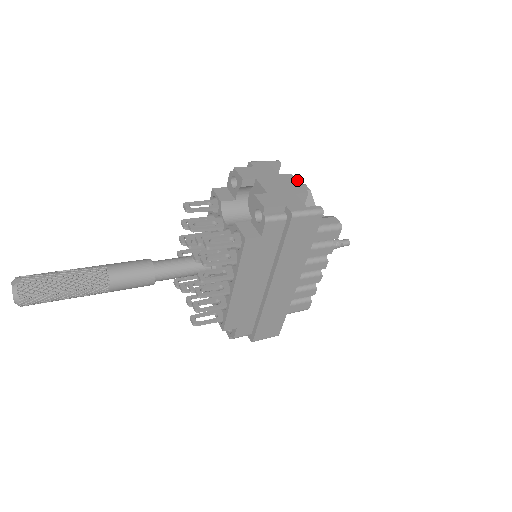
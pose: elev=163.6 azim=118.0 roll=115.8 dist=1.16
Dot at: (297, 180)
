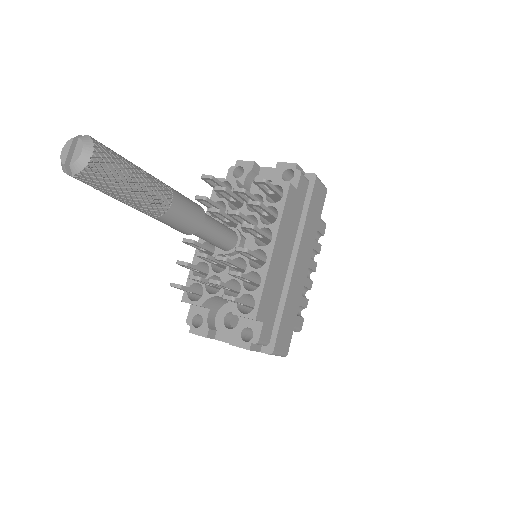
Dot at: occluded
